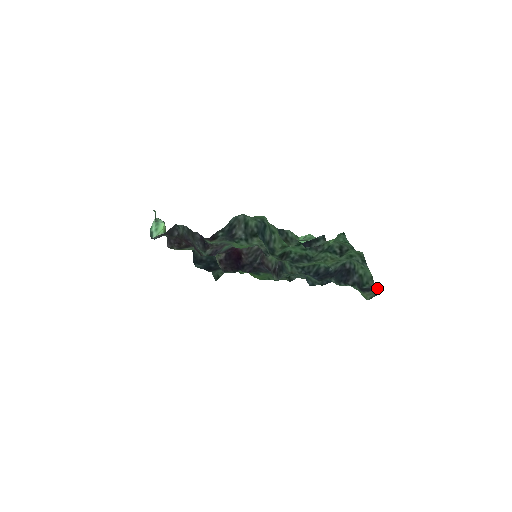
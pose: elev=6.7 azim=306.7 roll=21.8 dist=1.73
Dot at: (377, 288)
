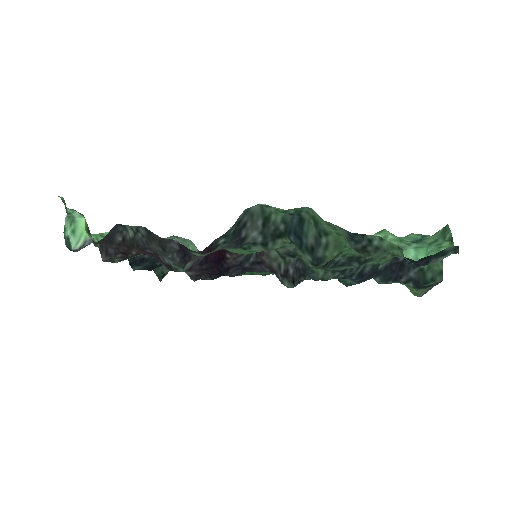
Dot at: occluded
